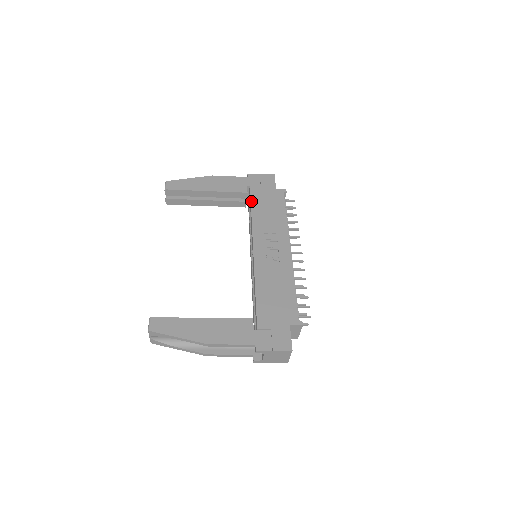
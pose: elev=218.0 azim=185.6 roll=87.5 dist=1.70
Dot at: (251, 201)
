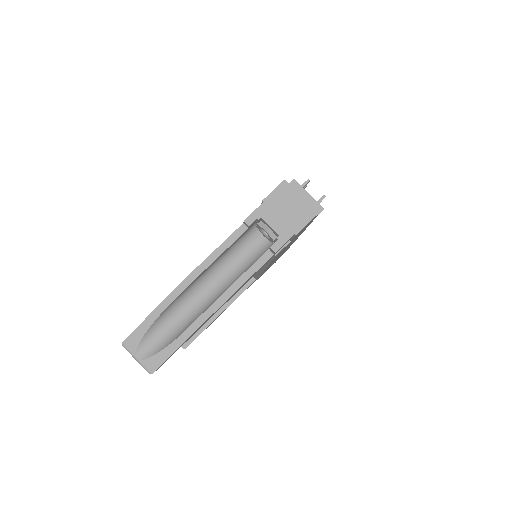
Dot at: occluded
